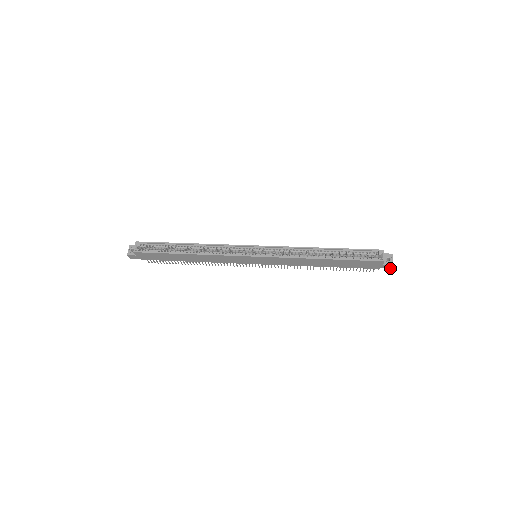
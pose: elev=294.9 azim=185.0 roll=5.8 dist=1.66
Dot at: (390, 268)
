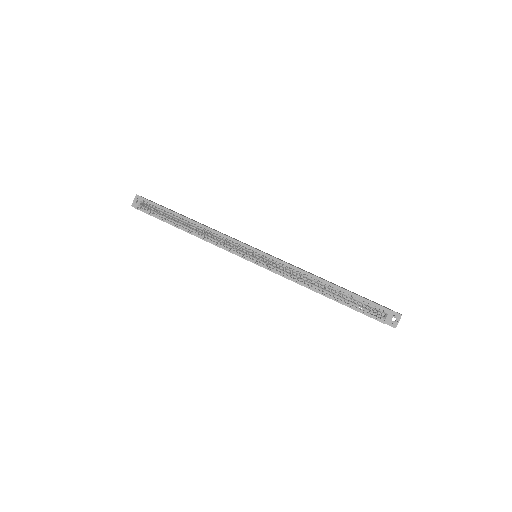
Dot at: occluded
